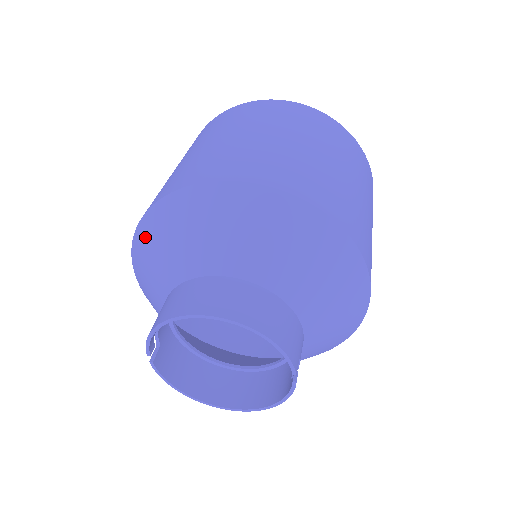
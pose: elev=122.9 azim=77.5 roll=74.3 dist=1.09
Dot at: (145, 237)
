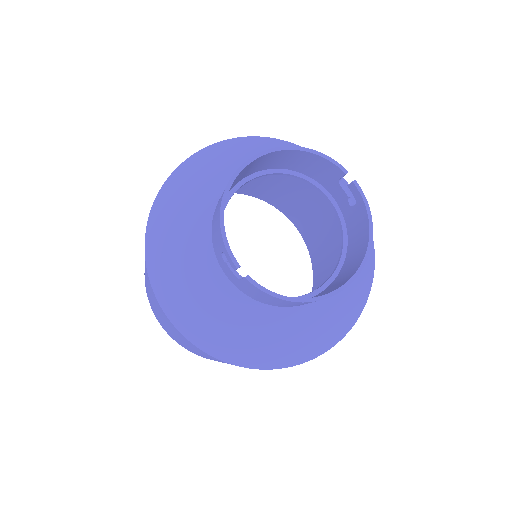
Dot at: (158, 251)
